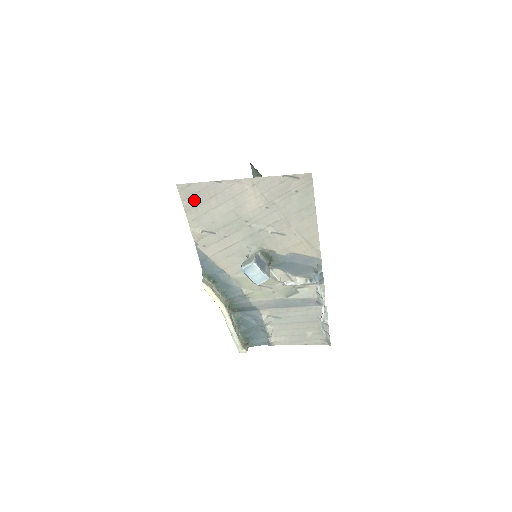
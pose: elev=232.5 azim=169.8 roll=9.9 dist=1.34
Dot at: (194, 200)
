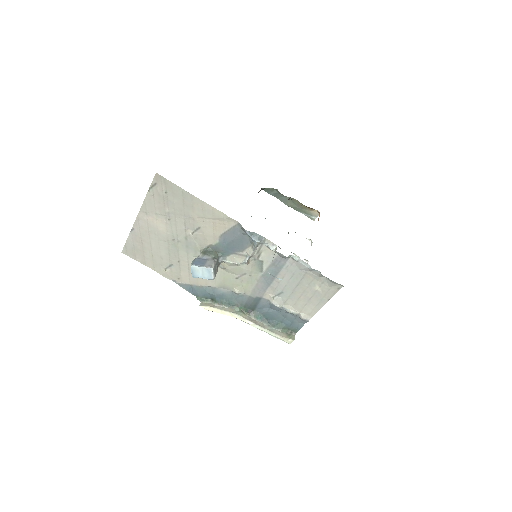
Dot at: (139, 253)
